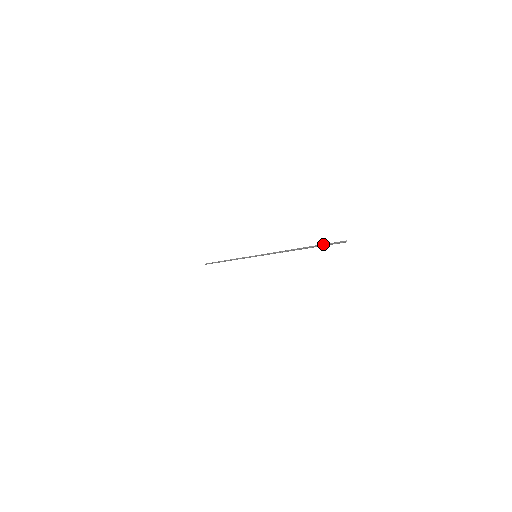
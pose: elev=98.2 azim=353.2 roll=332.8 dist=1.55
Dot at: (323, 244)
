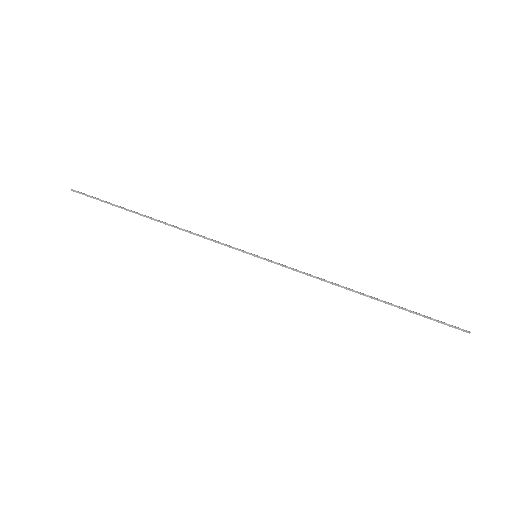
Dot at: (426, 316)
